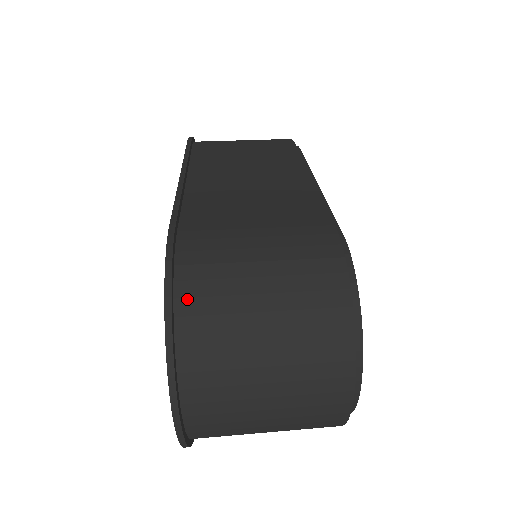
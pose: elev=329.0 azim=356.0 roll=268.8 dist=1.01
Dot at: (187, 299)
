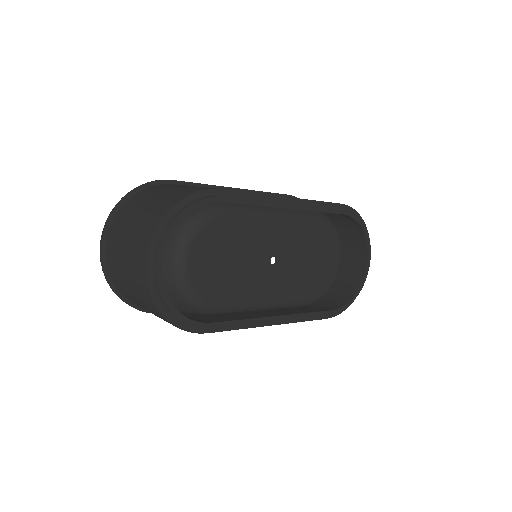
Dot at: (136, 196)
